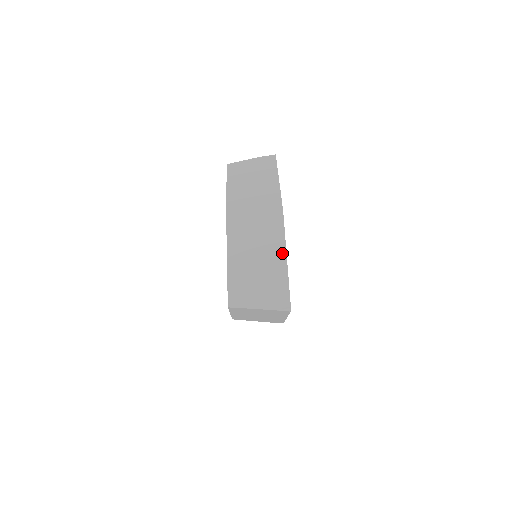
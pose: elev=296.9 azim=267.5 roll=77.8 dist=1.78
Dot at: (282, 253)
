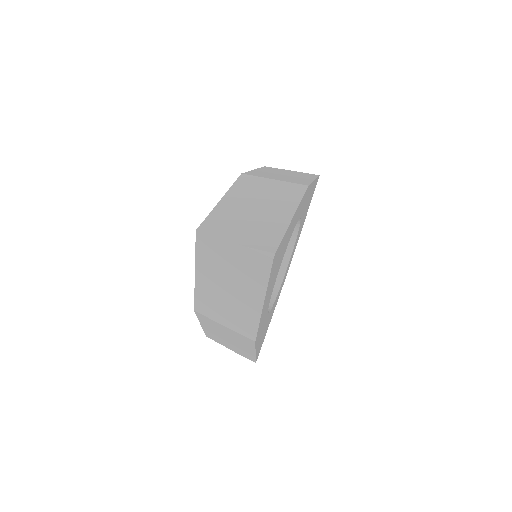
Dot at: (290, 211)
